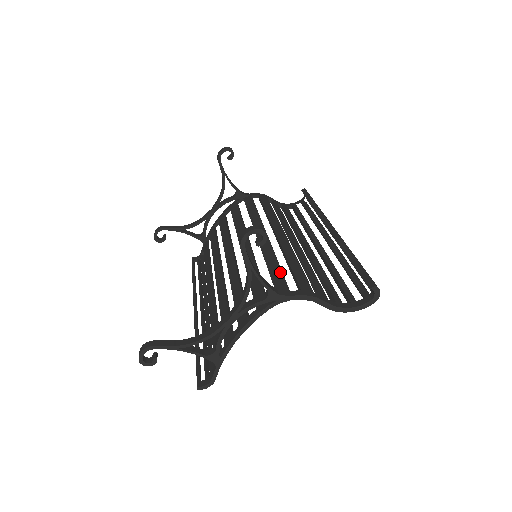
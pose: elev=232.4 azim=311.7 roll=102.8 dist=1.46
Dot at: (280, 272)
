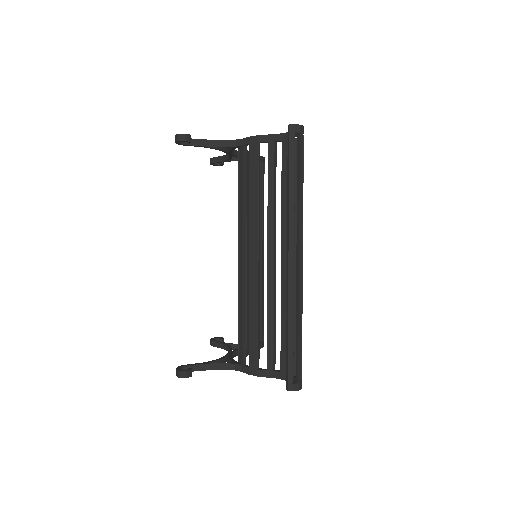
Dot at: (242, 335)
